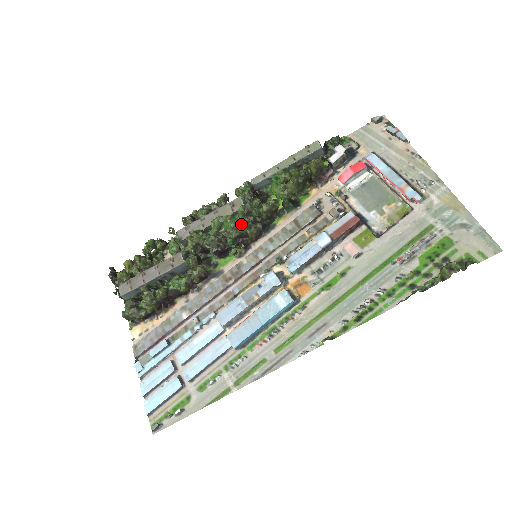
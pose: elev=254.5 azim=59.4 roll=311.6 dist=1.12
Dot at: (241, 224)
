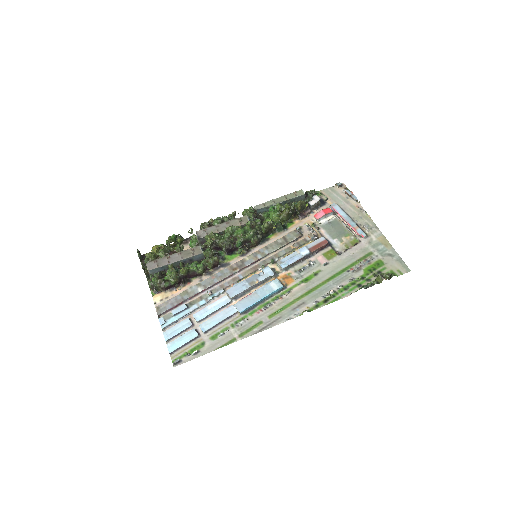
Dot at: (248, 233)
